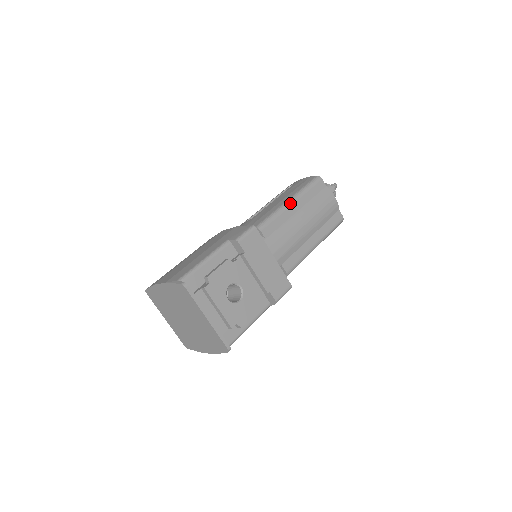
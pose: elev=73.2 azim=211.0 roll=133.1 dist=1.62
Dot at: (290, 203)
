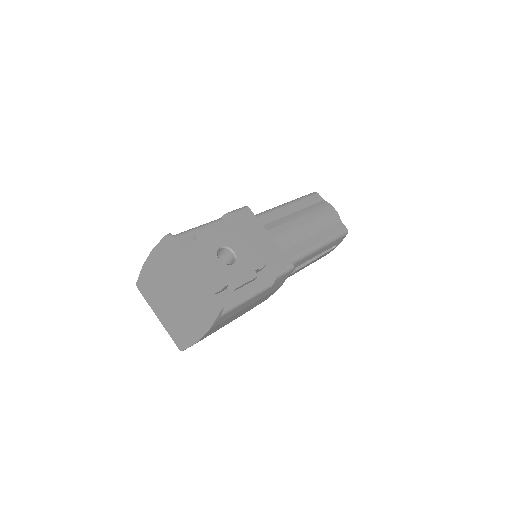
Dot at: (286, 204)
